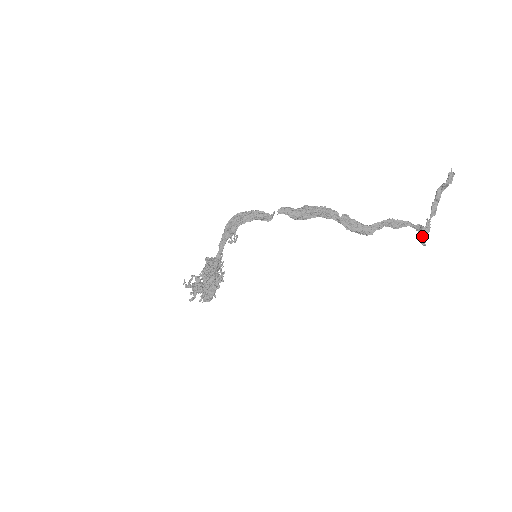
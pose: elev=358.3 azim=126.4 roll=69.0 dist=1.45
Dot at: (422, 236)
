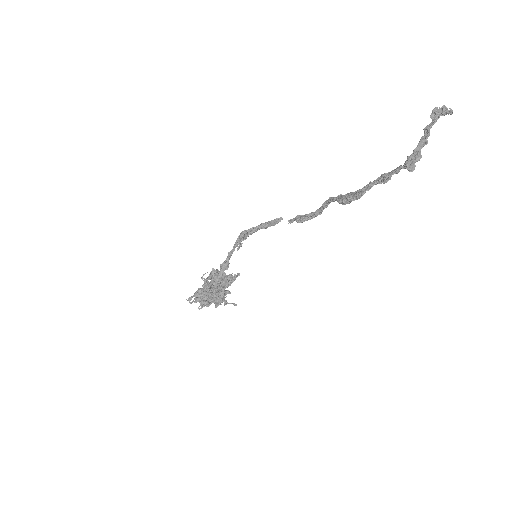
Dot at: (407, 162)
